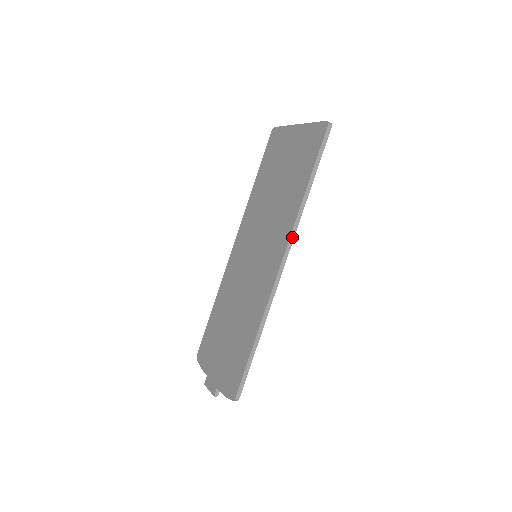
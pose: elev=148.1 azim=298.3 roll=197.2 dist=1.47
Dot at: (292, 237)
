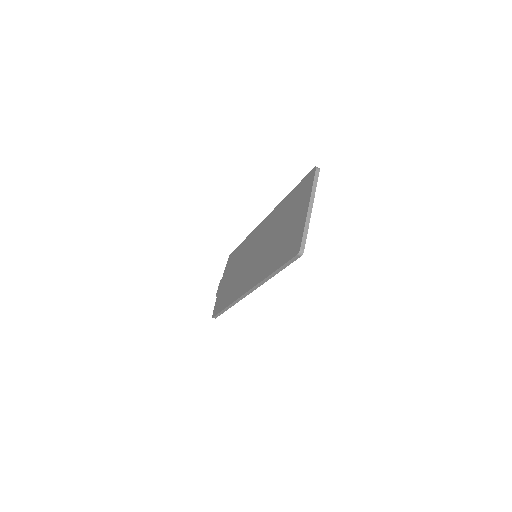
Dot at: (256, 287)
